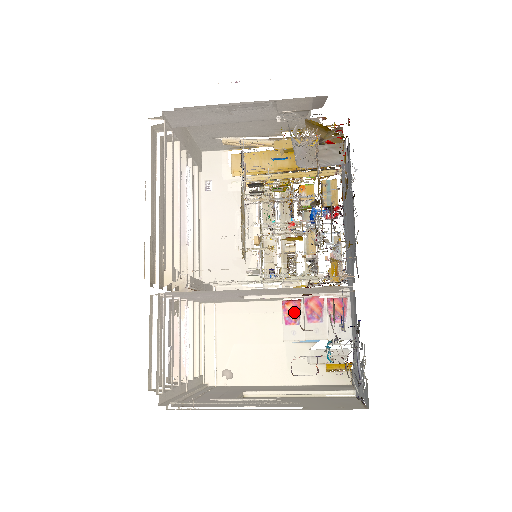
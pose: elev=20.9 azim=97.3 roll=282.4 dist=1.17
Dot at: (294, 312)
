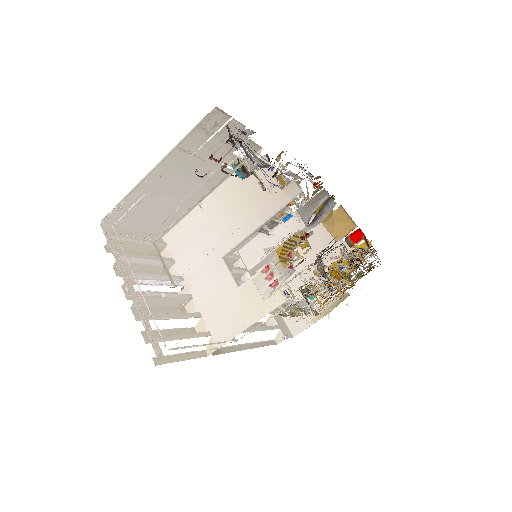
Dot at: occluded
